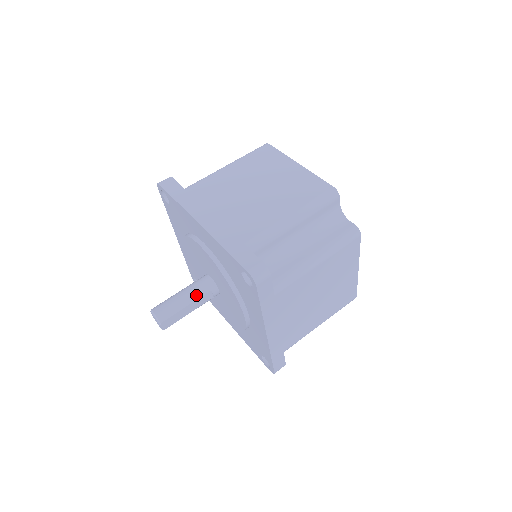
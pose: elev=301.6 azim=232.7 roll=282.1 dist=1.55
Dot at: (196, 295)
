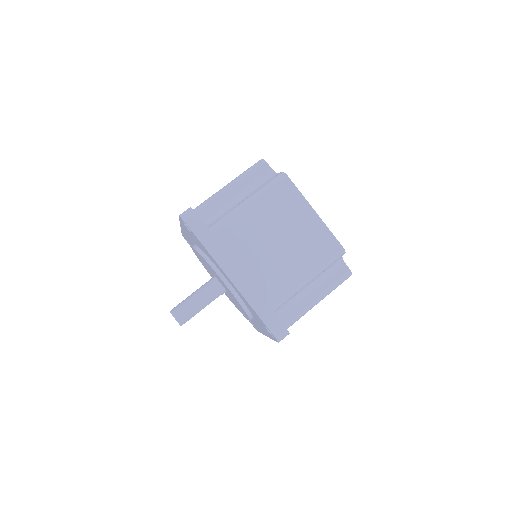
Dot at: (210, 301)
